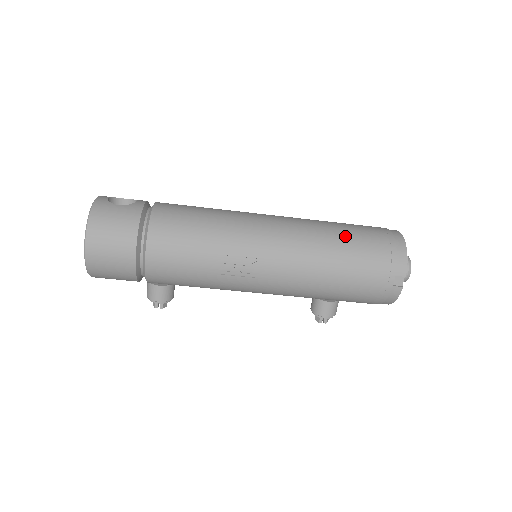
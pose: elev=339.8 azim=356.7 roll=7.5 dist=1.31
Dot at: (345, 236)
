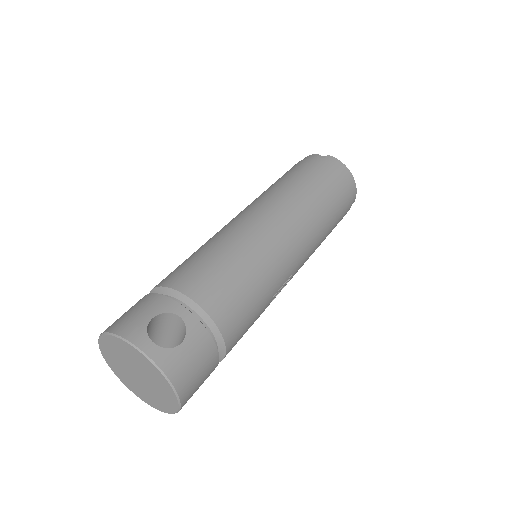
Dot at: (328, 202)
